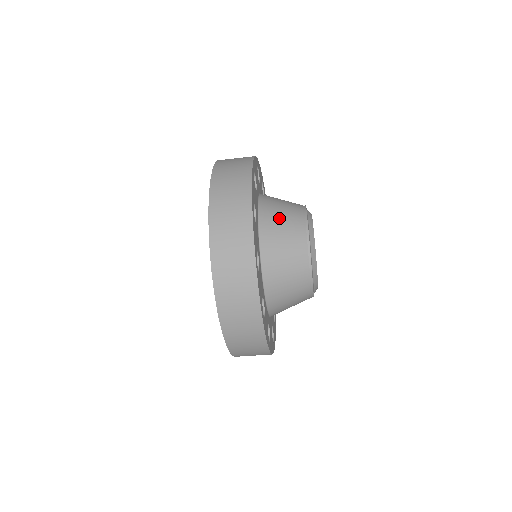
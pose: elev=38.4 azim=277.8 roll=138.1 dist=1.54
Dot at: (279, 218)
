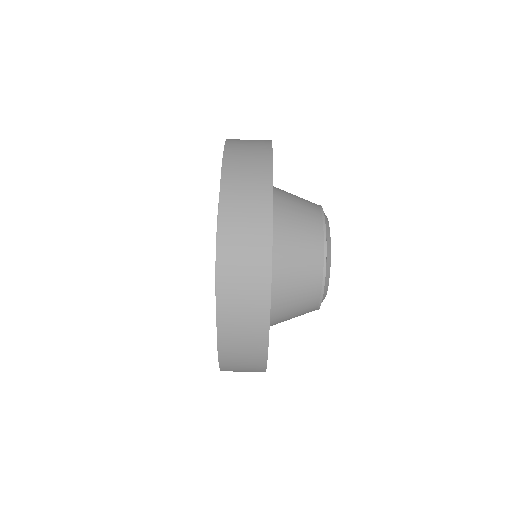
Dot at: (293, 203)
